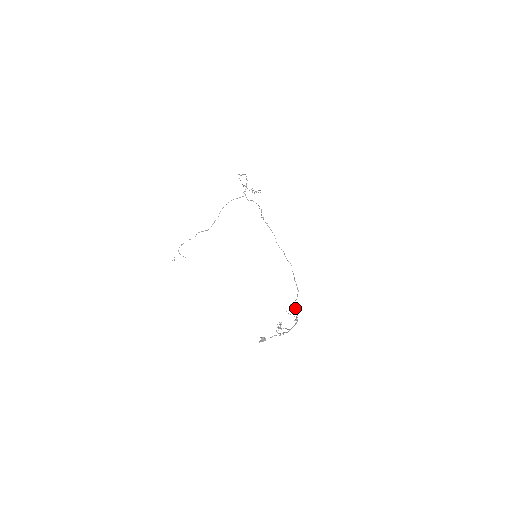
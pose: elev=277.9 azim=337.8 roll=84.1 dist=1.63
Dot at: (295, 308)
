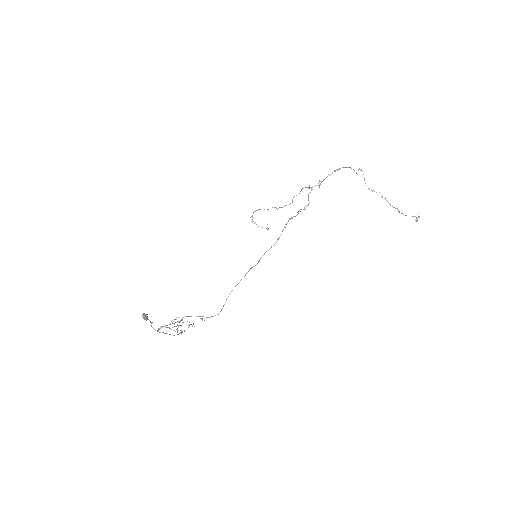
Dot at: (182, 318)
